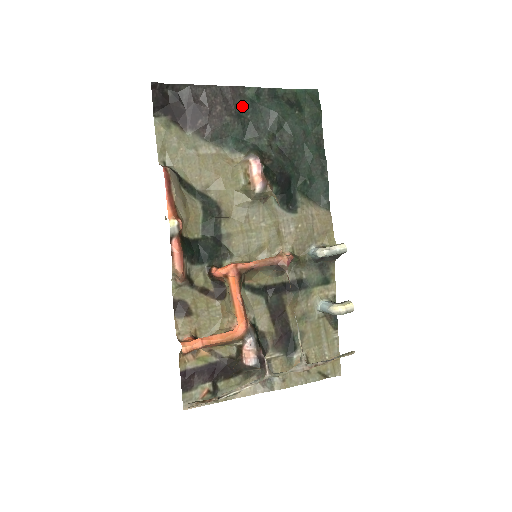
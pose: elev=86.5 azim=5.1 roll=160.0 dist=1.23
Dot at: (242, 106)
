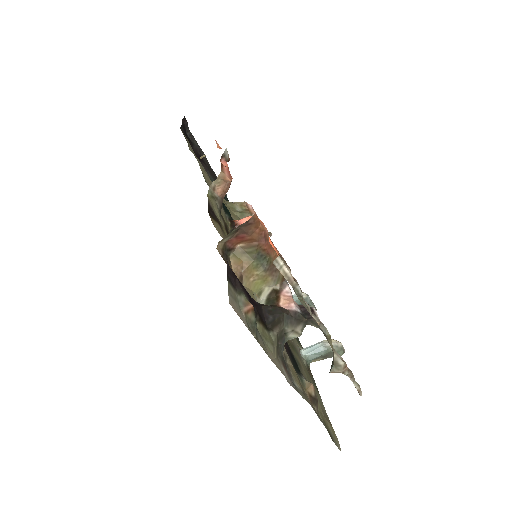
Dot at: occluded
